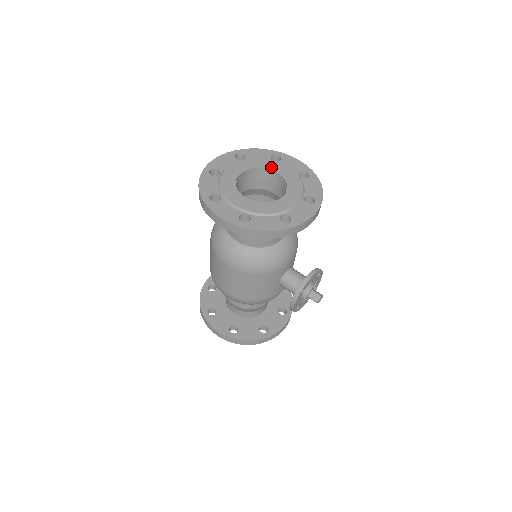
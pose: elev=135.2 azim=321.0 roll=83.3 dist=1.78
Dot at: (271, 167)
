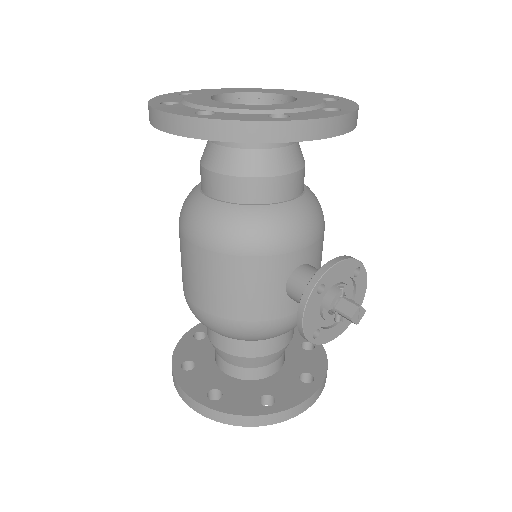
Dot at: (278, 92)
